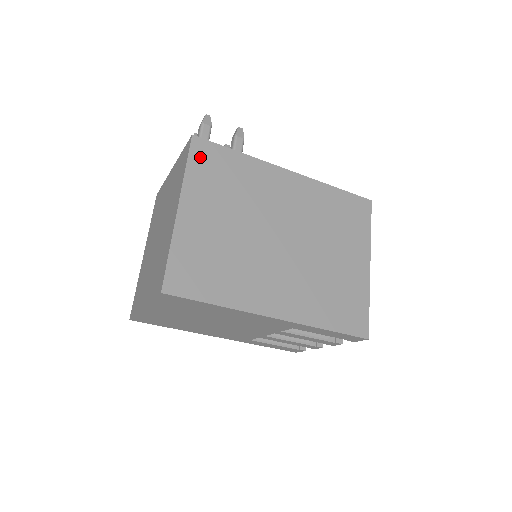
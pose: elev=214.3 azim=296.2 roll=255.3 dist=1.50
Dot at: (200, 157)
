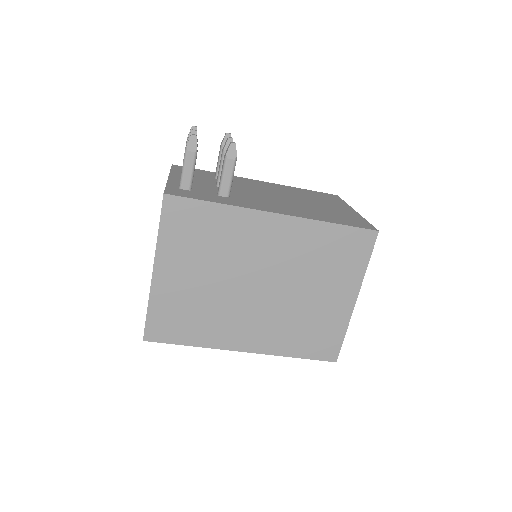
Dot at: (173, 217)
